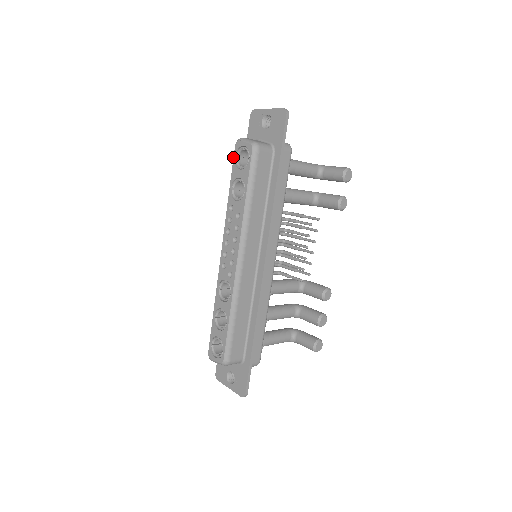
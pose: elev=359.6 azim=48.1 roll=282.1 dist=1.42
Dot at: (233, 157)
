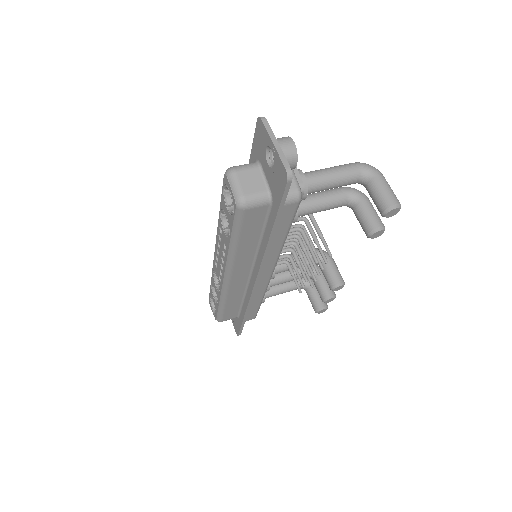
Dot at: occluded
